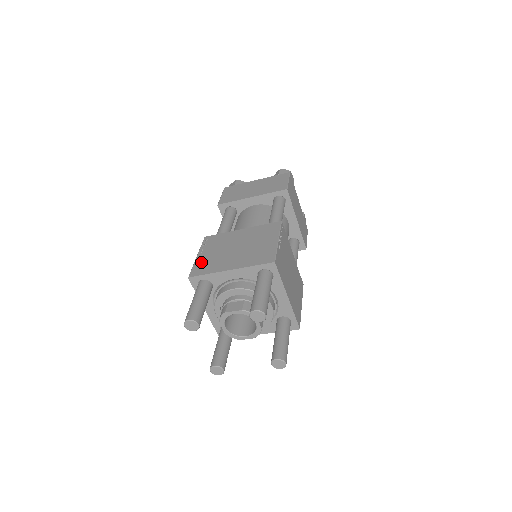
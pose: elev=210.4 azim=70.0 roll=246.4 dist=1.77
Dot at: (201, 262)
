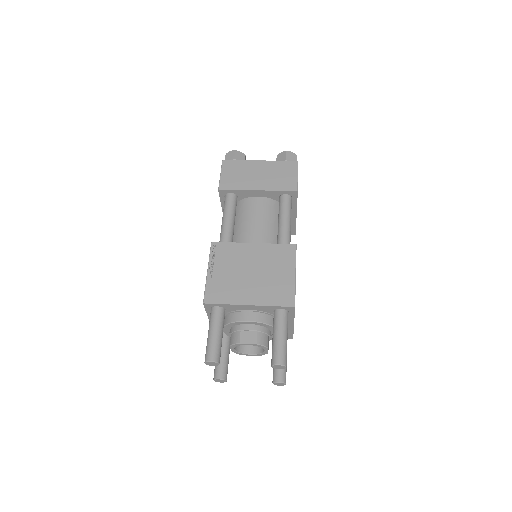
Dot at: (214, 283)
